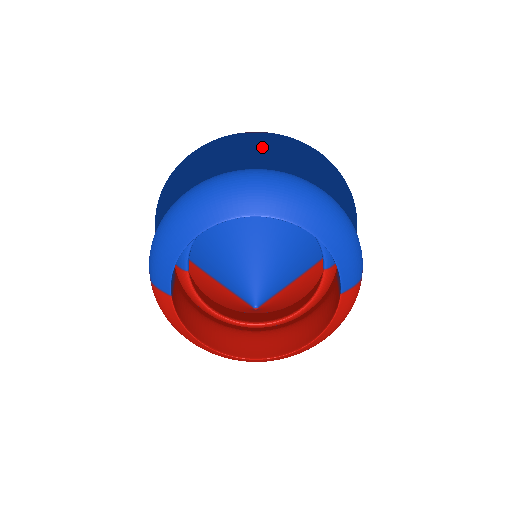
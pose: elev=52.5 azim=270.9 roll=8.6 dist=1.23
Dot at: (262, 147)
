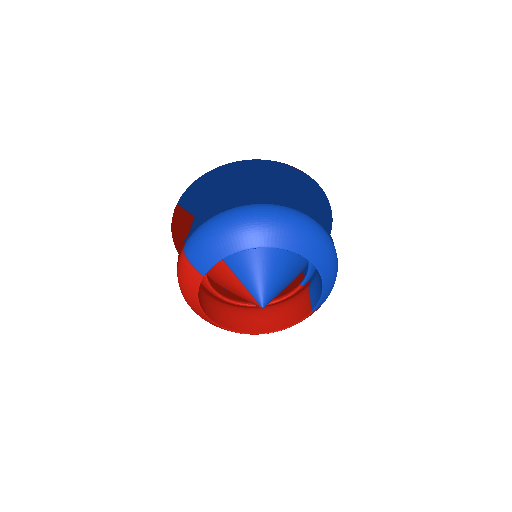
Dot at: (296, 182)
